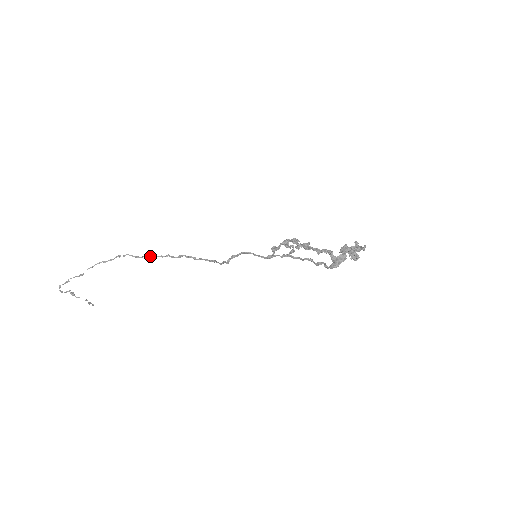
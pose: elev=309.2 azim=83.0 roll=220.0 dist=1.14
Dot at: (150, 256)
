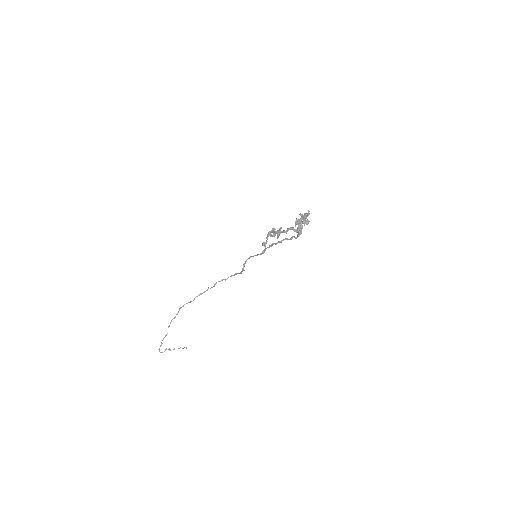
Dot at: occluded
